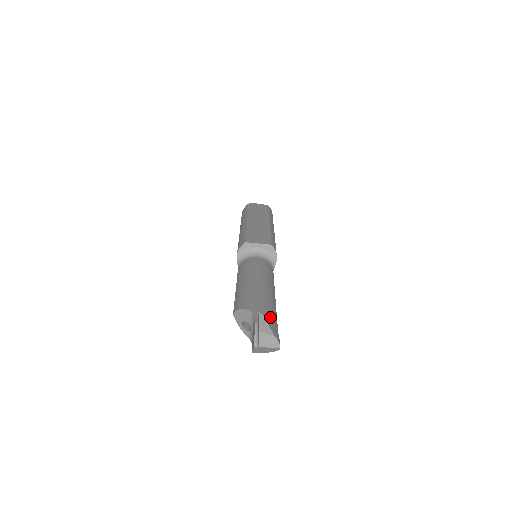
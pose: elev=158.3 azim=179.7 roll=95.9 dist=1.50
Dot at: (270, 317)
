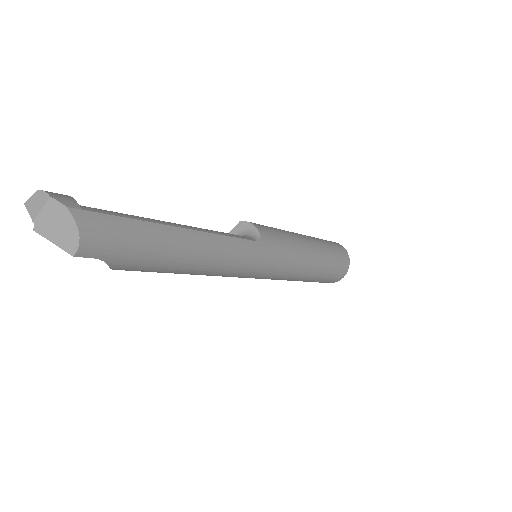
Dot at: occluded
